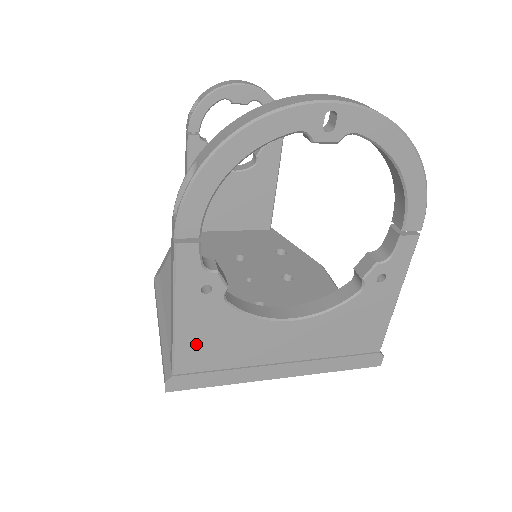
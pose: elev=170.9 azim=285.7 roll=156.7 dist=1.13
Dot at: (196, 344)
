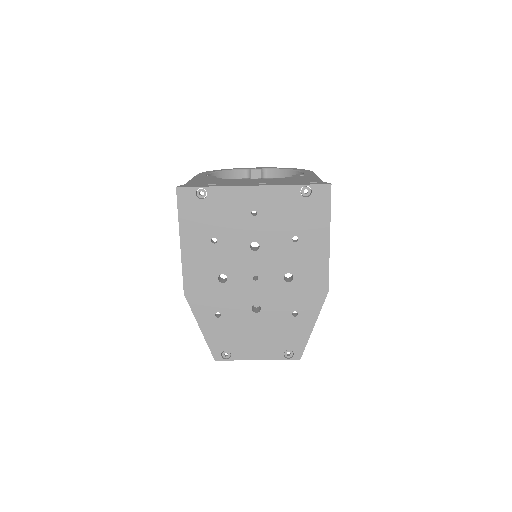
Dot at: occluded
